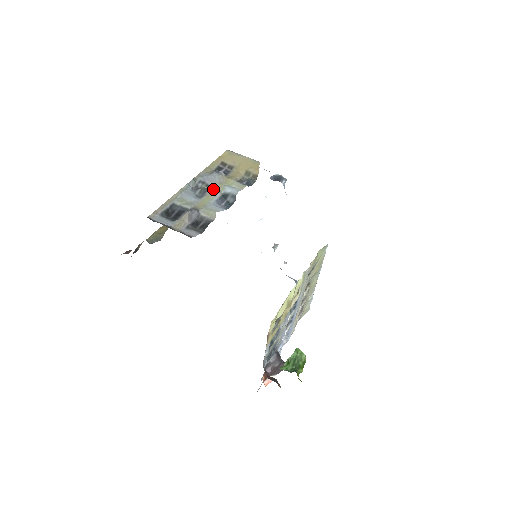
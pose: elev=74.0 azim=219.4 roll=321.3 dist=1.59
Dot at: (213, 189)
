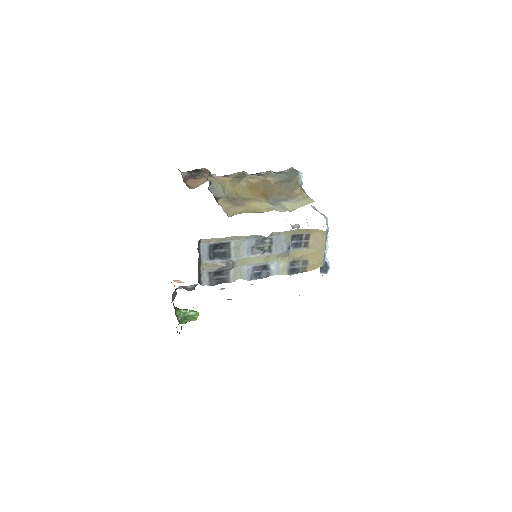
Dot at: (267, 256)
